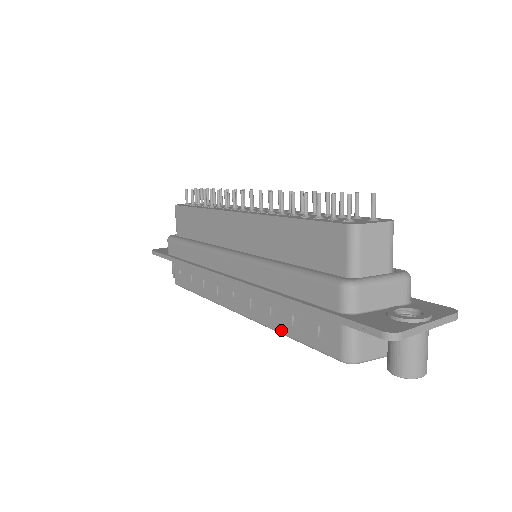
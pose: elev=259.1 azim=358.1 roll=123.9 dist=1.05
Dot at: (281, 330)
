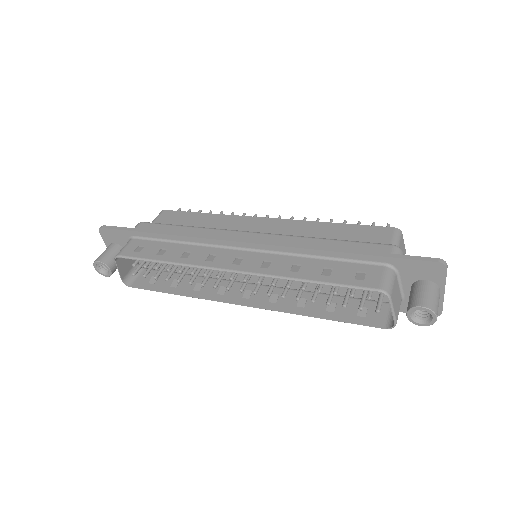
Dot at: (304, 277)
